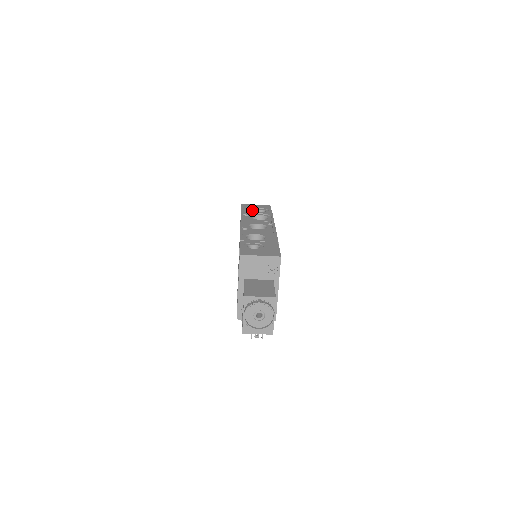
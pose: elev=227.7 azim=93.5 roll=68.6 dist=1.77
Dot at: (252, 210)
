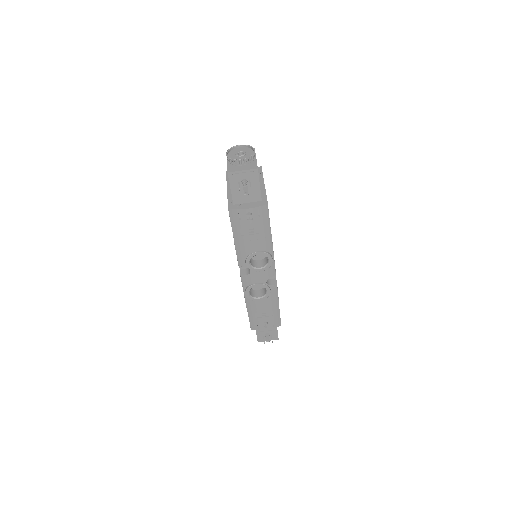
Dot at: occluded
